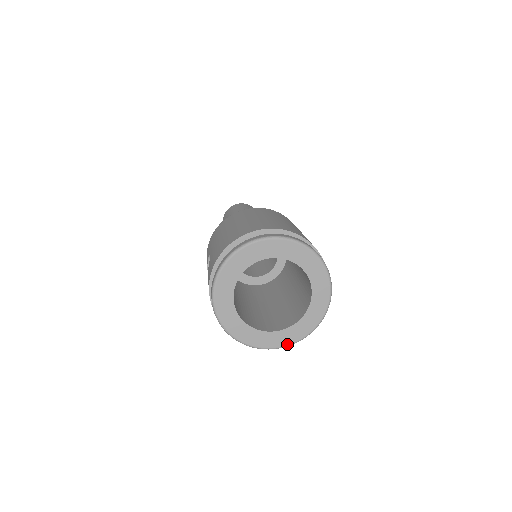
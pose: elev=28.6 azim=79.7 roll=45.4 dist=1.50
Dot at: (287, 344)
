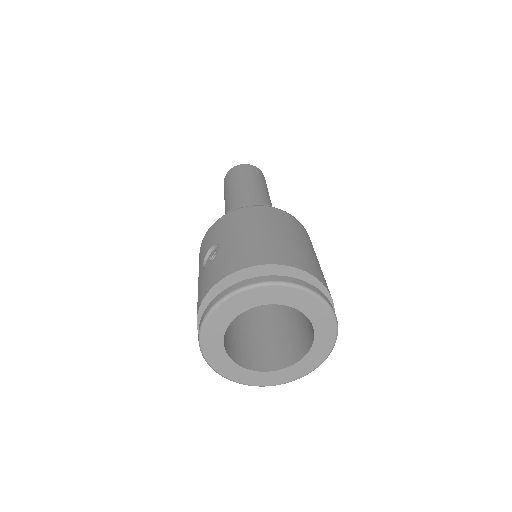
Dot at: (252, 384)
